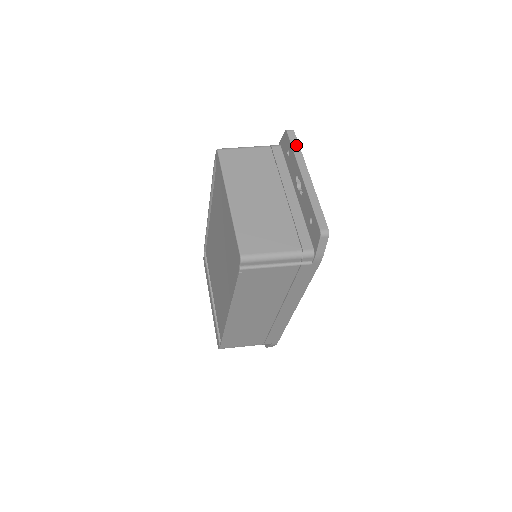
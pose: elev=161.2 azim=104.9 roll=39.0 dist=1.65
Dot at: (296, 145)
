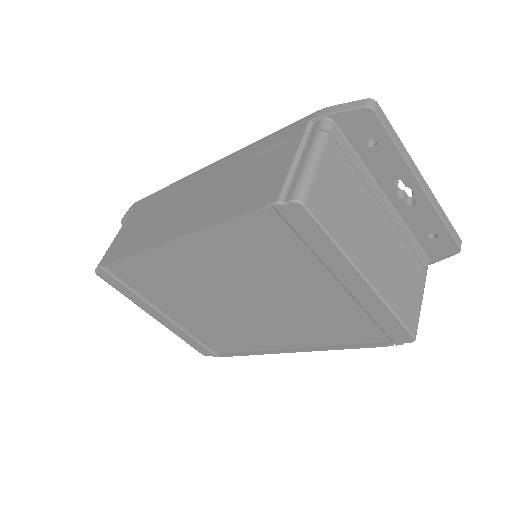
Dot at: (393, 133)
